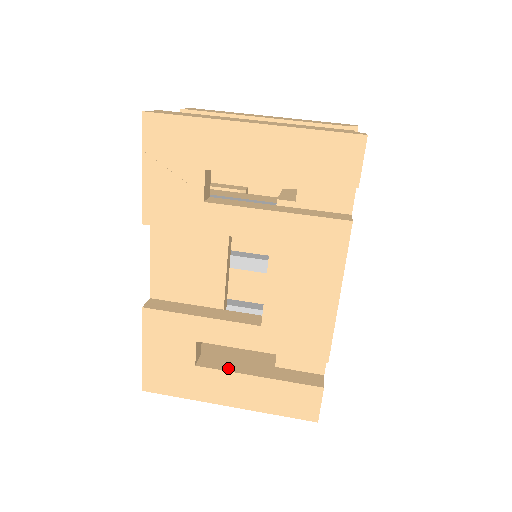
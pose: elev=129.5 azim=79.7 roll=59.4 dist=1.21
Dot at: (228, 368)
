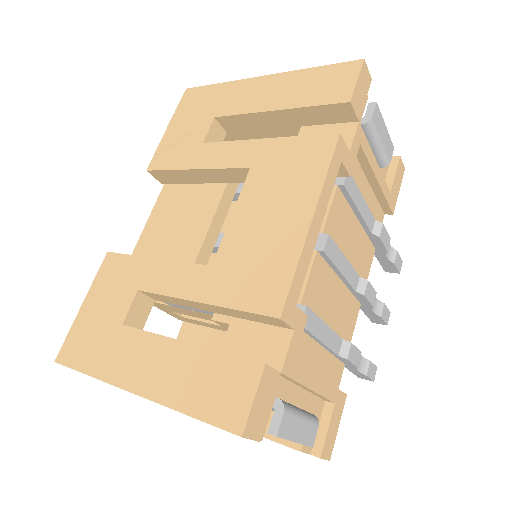
Dot at: (157, 334)
